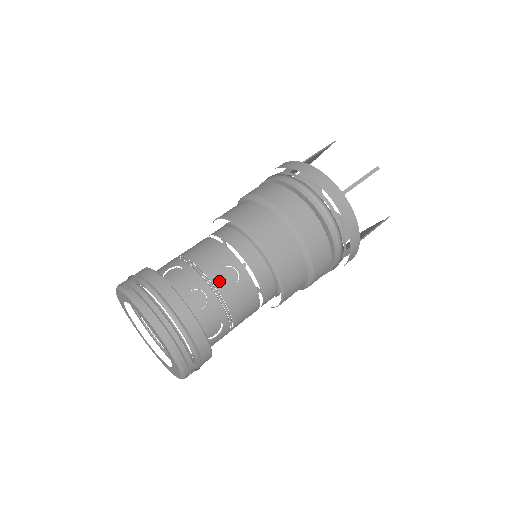
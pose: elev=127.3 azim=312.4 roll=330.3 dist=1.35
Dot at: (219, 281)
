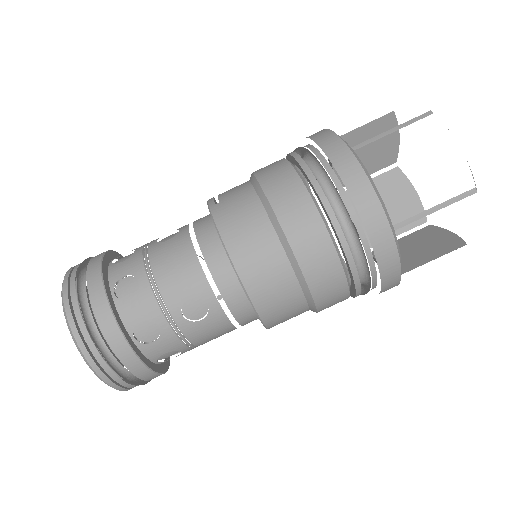
Dot at: (180, 314)
